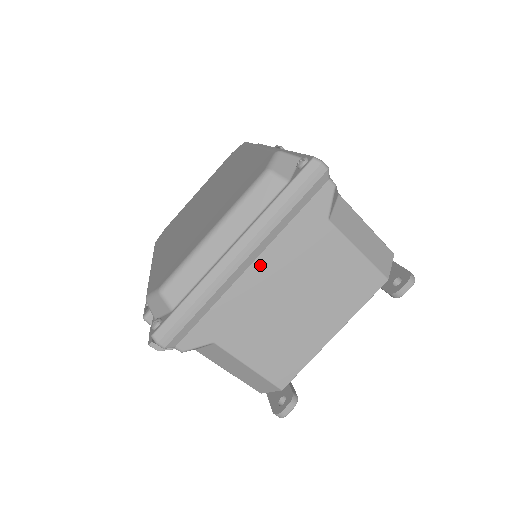
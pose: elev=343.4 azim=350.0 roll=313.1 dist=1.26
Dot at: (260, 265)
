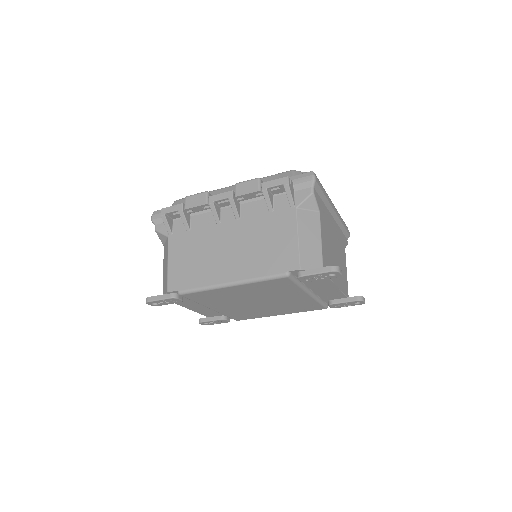
Dot at: (334, 222)
